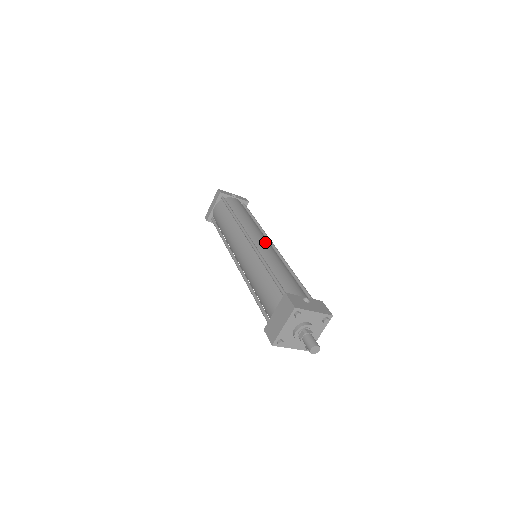
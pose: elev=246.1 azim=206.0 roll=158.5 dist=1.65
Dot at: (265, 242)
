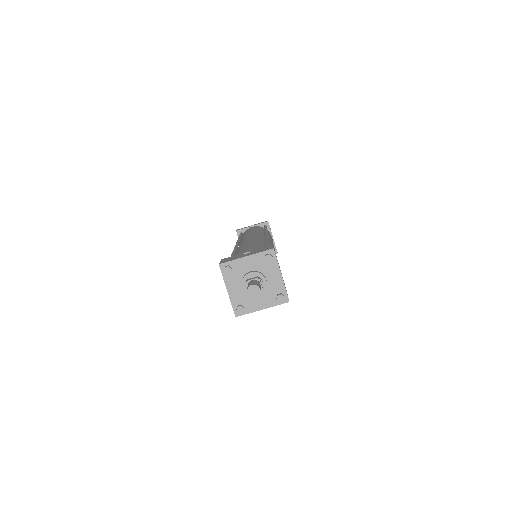
Dot at: occluded
